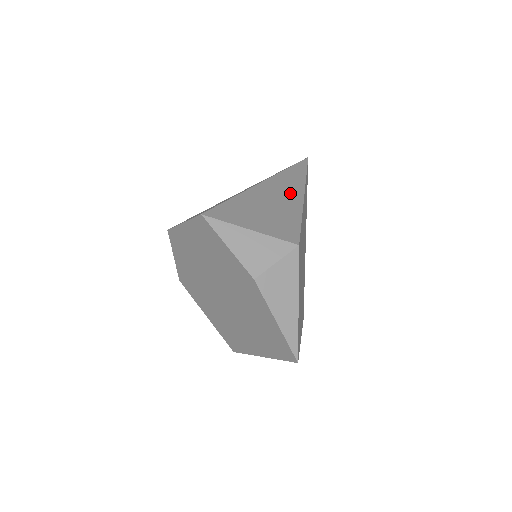
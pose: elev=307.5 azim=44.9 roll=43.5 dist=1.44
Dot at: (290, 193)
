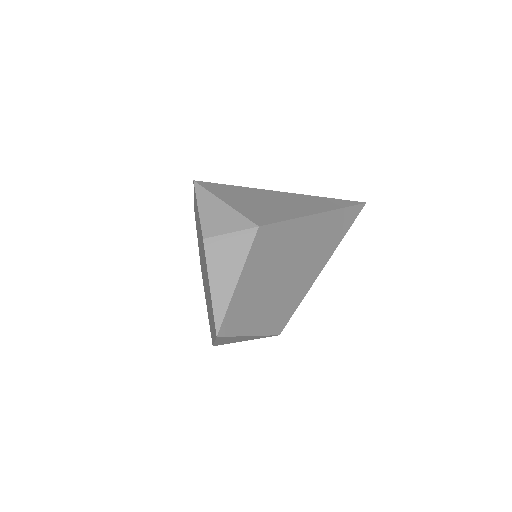
Dot at: (304, 206)
